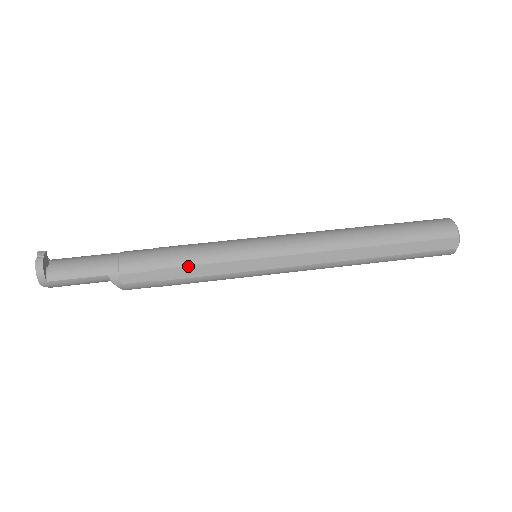
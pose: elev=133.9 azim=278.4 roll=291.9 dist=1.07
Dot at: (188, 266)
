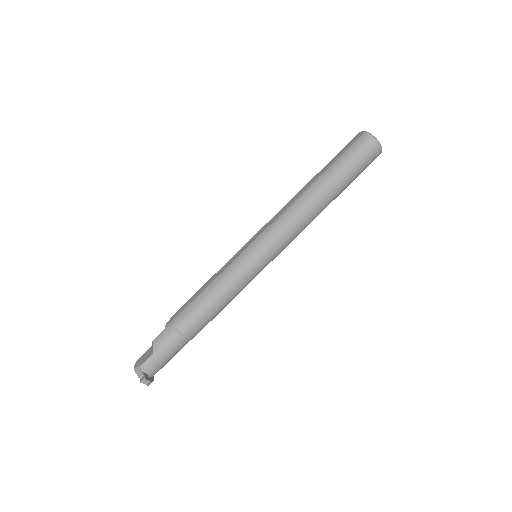
Dot at: occluded
